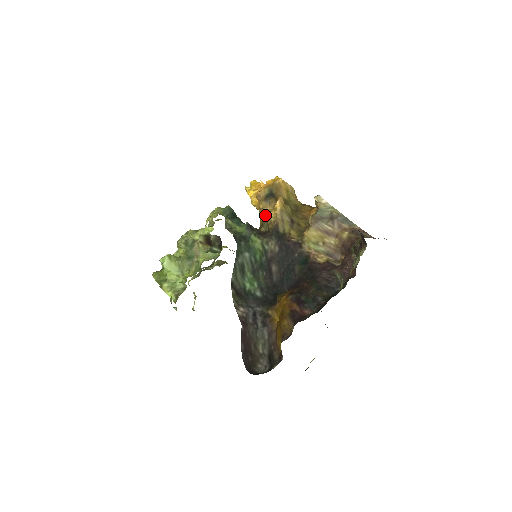
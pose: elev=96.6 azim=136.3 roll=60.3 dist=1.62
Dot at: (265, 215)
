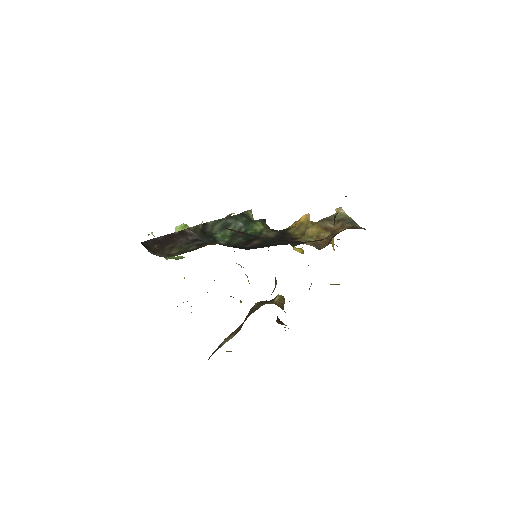
Dot at: occluded
